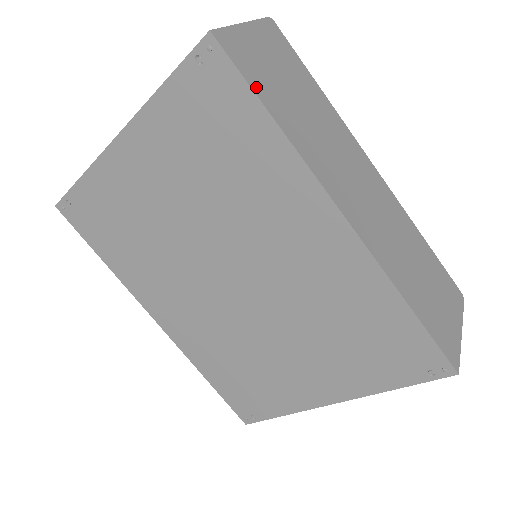
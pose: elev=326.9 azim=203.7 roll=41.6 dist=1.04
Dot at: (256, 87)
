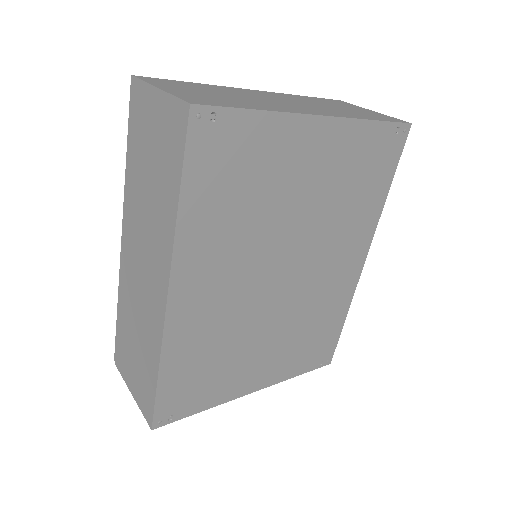
Dot at: occluded
